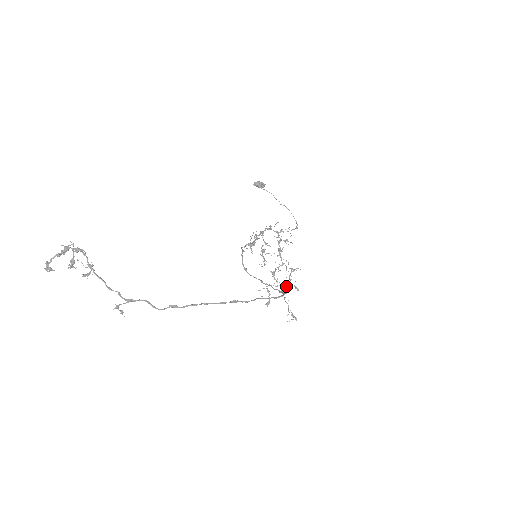
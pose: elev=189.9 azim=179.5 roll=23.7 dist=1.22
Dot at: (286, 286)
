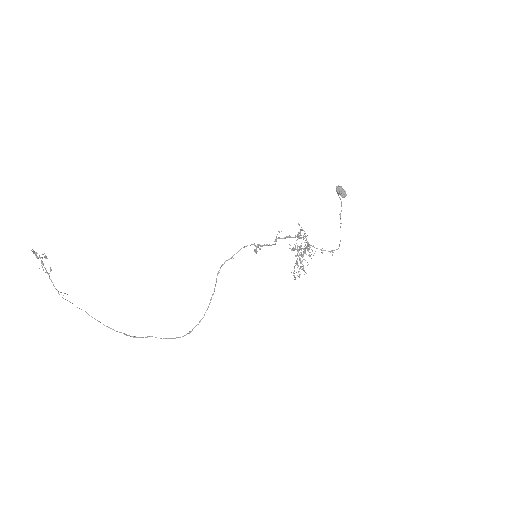
Dot at: (297, 265)
